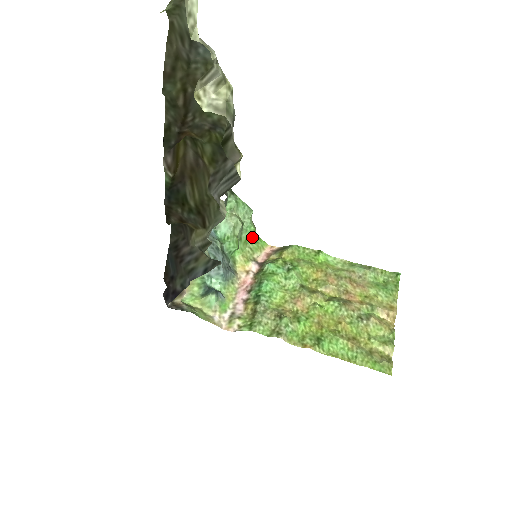
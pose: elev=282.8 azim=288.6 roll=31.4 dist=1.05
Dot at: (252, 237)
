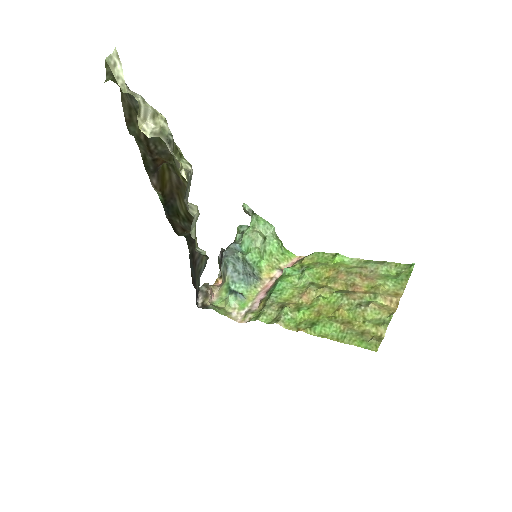
Dot at: (277, 249)
